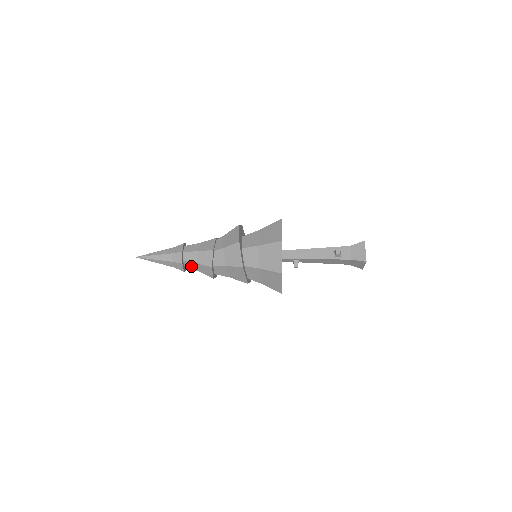
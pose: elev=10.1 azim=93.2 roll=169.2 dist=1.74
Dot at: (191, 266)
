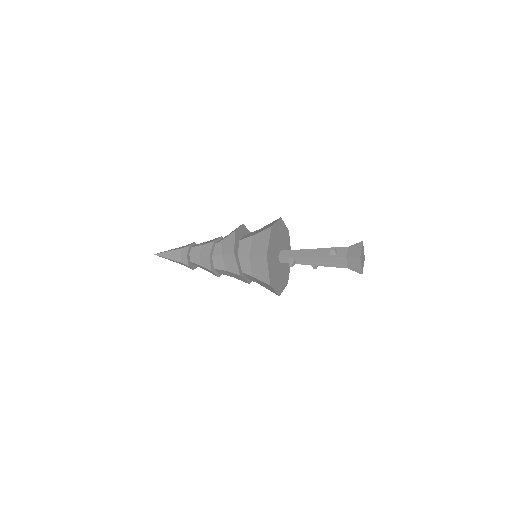
Dot at: (195, 260)
